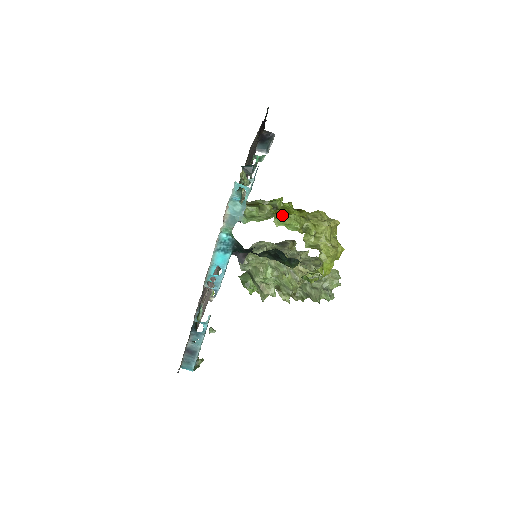
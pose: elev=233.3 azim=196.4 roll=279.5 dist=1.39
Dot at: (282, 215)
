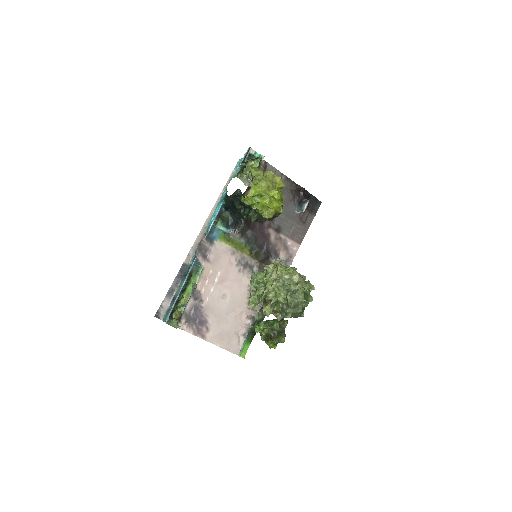
Dot at: occluded
